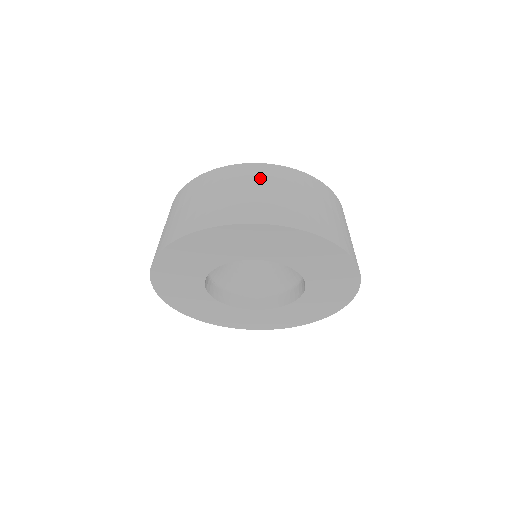
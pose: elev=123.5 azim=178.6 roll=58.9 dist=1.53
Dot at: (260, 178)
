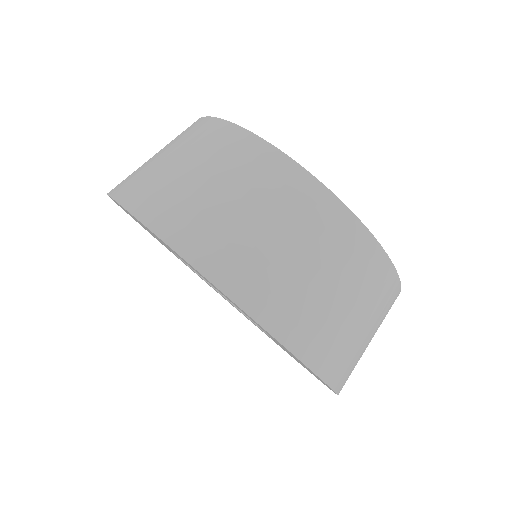
Dot at: (261, 182)
